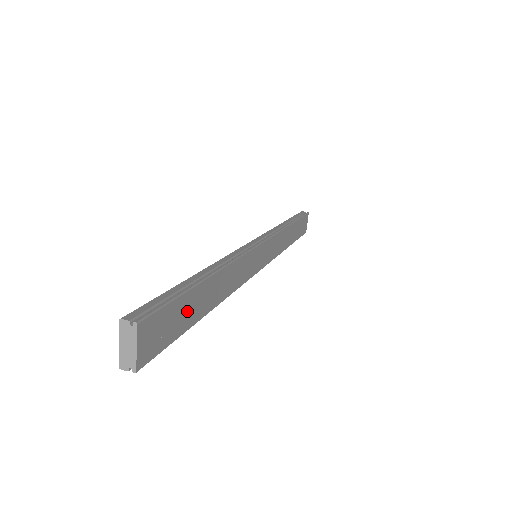
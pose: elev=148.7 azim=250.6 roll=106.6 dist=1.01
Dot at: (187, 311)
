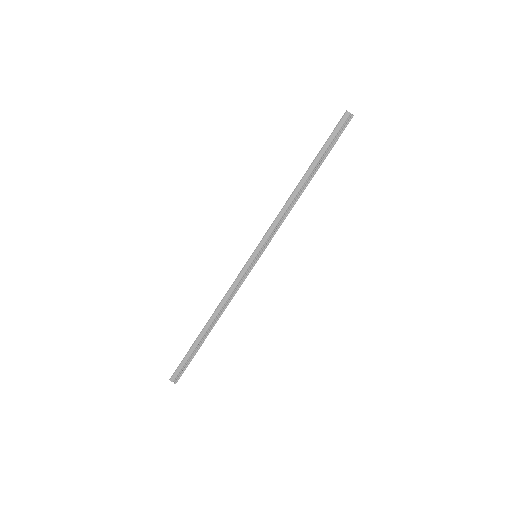
Dot at: occluded
